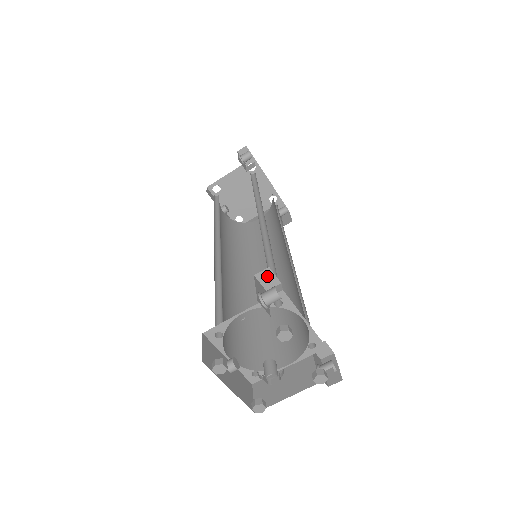
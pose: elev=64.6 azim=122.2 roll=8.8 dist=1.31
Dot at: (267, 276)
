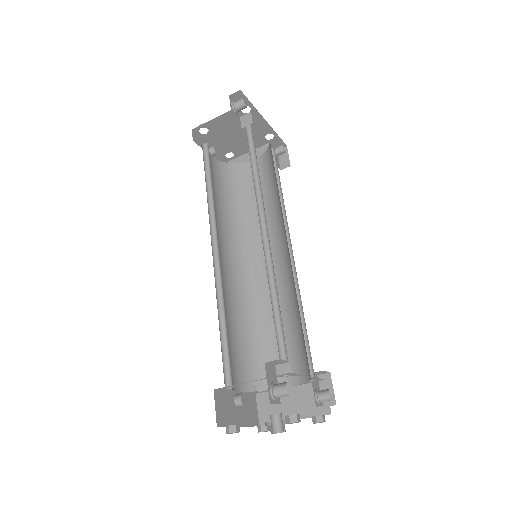
Dot at: (277, 361)
